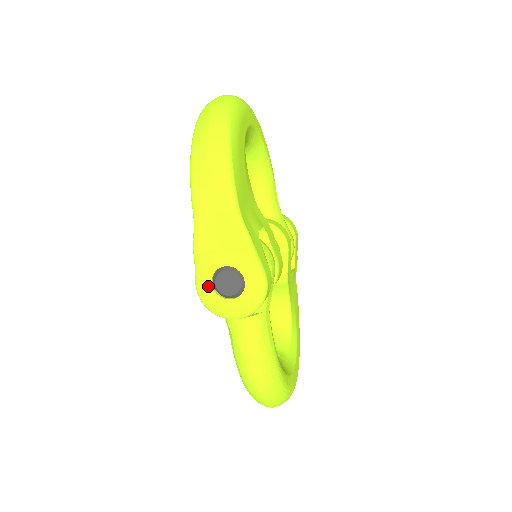
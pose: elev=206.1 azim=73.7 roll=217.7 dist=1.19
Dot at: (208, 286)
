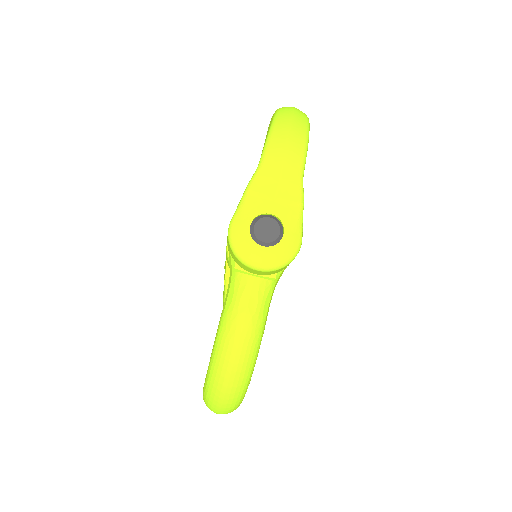
Dot at: (246, 225)
